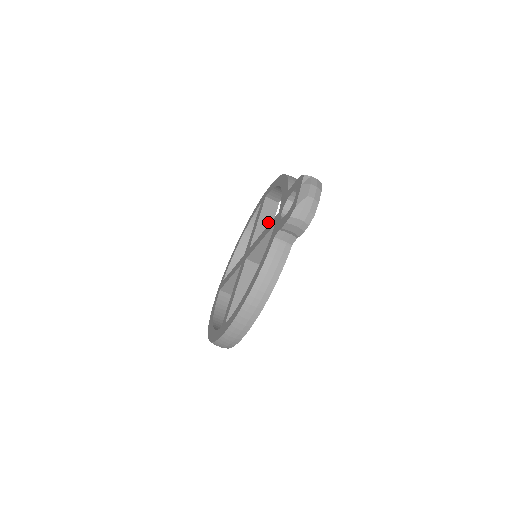
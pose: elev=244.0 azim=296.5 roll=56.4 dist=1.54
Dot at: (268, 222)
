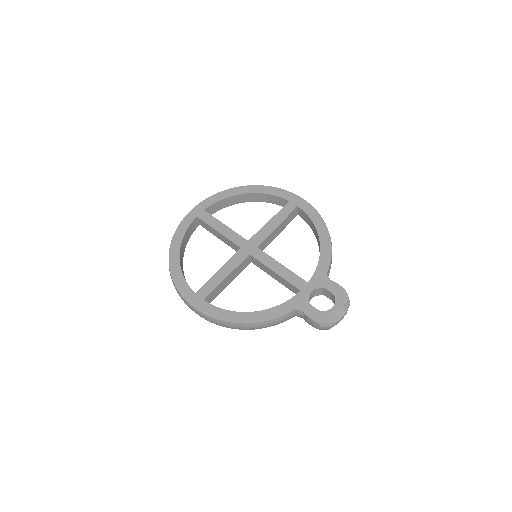
Dot at: (281, 229)
